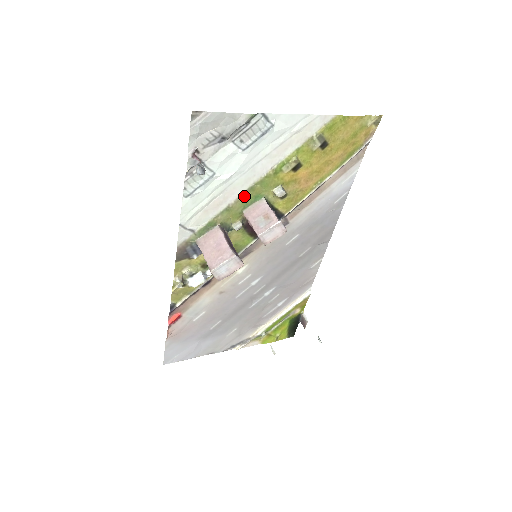
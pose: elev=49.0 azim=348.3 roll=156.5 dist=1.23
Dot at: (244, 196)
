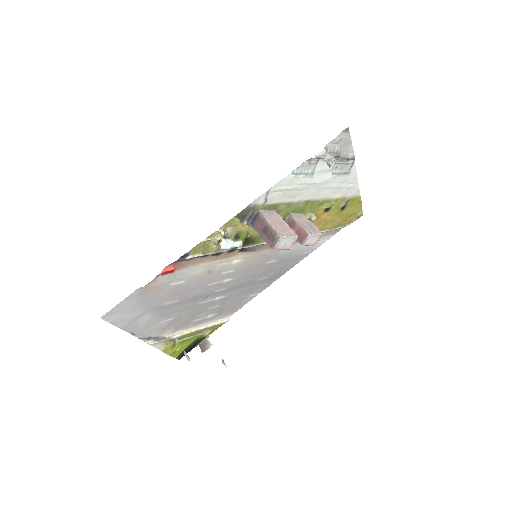
Dot at: (301, 203)
